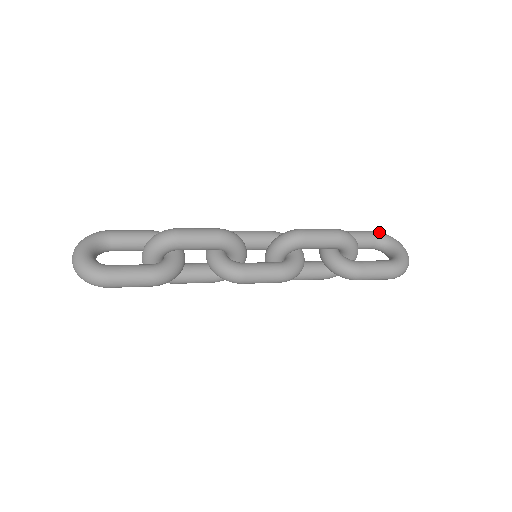
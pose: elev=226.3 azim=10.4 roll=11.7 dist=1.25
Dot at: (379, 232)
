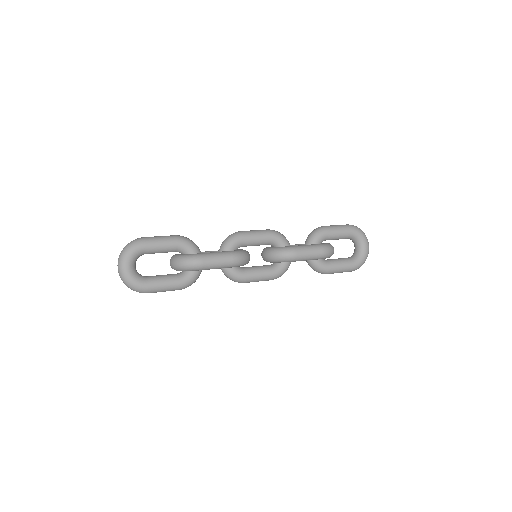
Dot at: (355, 229)
